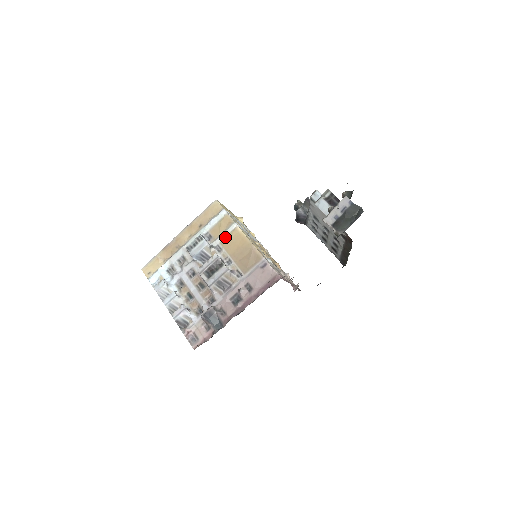
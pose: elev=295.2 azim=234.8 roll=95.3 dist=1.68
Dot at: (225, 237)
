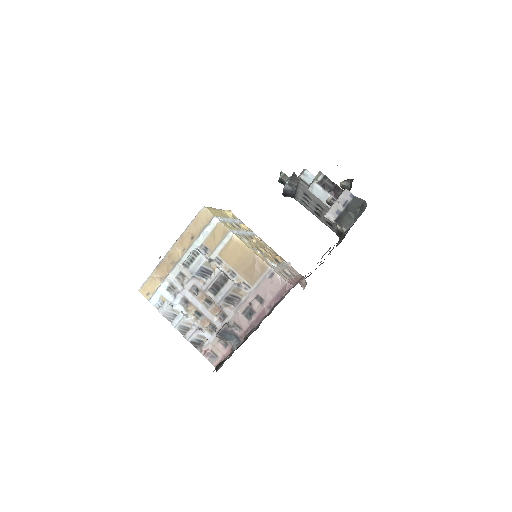
Dot at: (223, 248)
